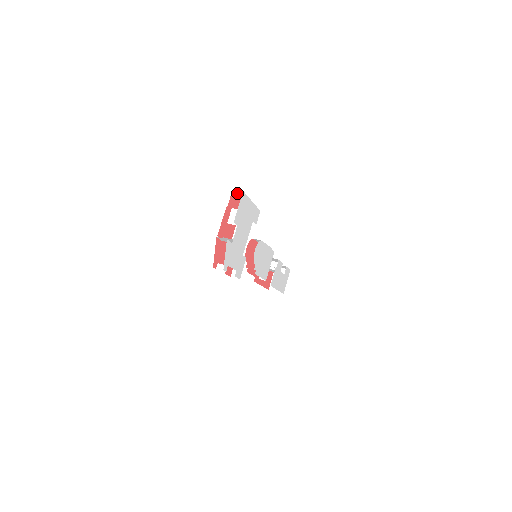
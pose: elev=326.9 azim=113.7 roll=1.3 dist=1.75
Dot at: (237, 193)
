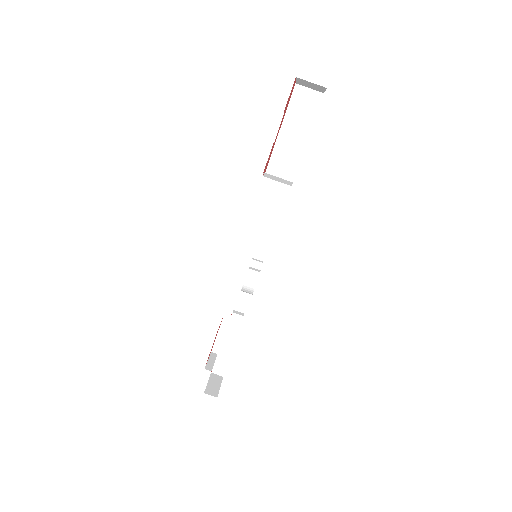
Dot at: occluded
